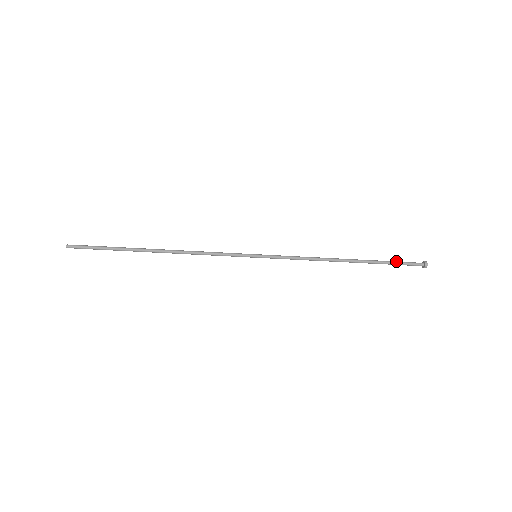
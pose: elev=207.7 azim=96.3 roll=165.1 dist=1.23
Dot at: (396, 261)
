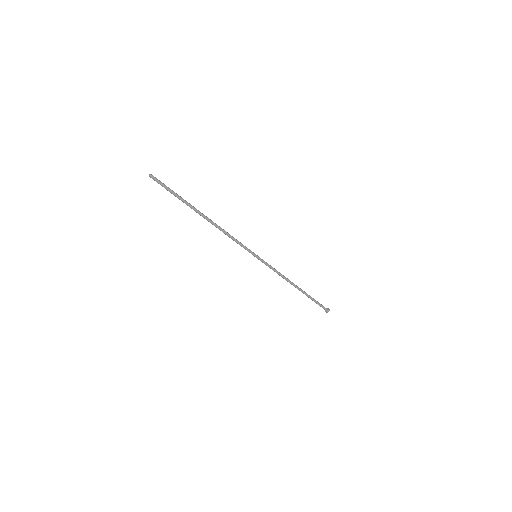
Dot at: (317, 301)
